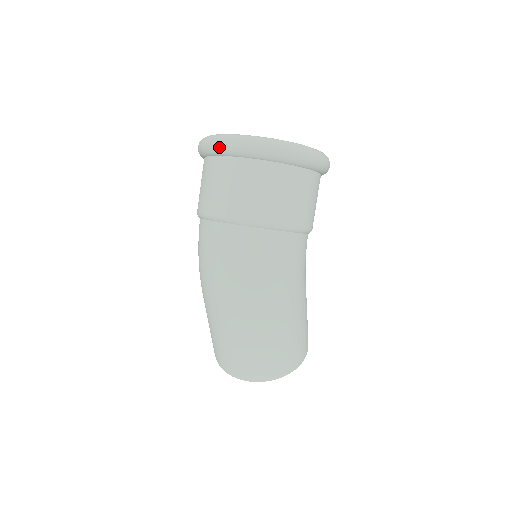
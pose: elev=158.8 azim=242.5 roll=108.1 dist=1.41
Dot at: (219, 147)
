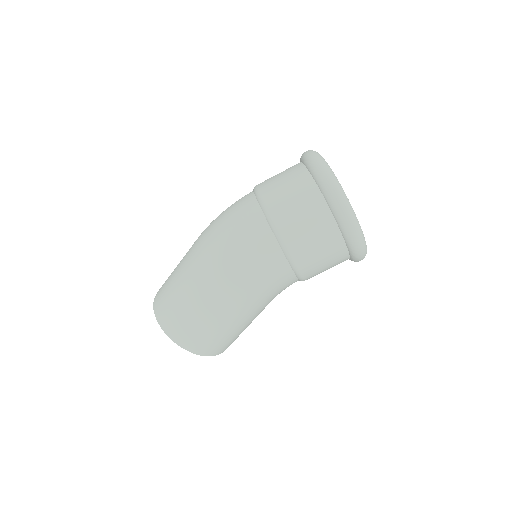
Dot at: (309, 157)
